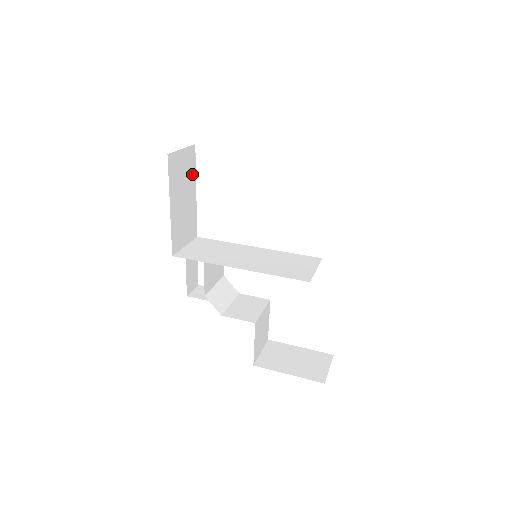
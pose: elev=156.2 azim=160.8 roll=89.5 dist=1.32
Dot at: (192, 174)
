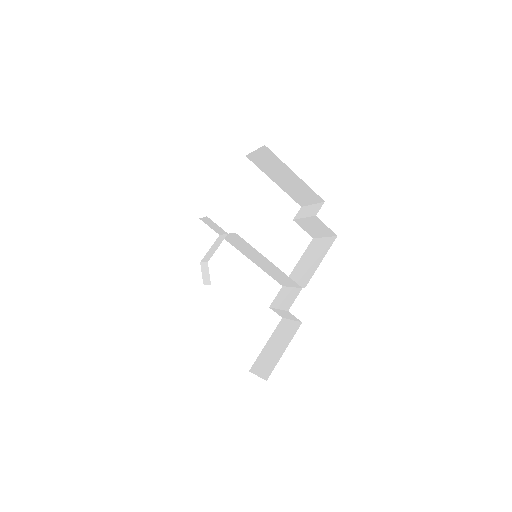
Dot at: occluded
